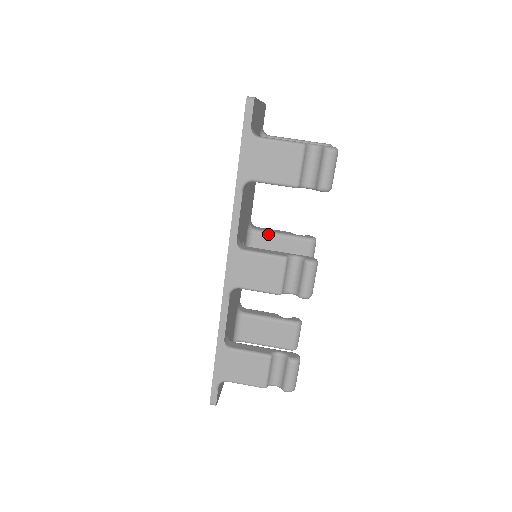
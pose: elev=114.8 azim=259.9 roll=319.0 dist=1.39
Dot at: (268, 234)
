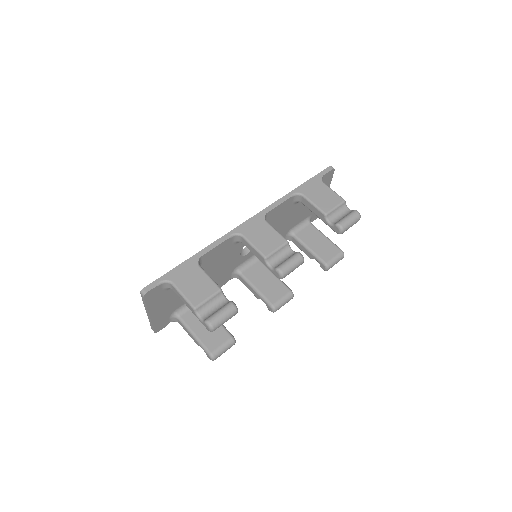
Dot at: occluded
